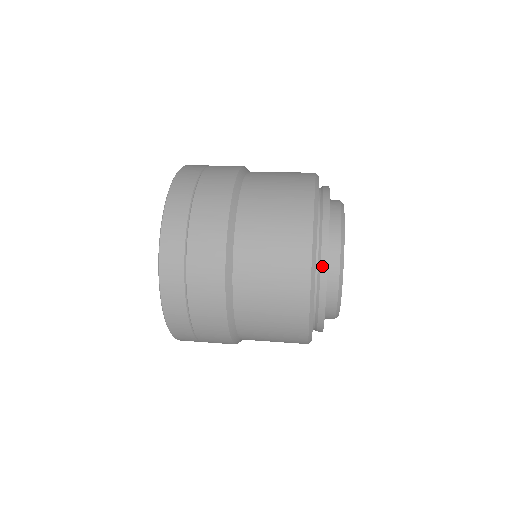
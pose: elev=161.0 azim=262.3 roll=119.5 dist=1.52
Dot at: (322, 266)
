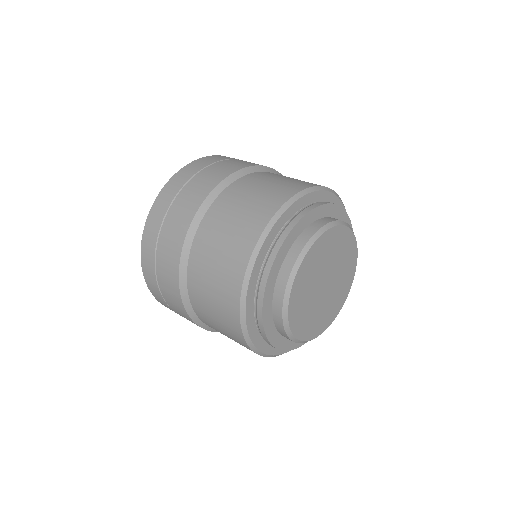
Dot at: (260, 288)
